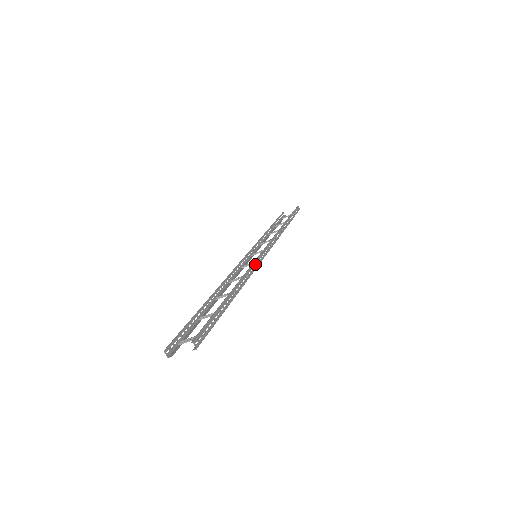
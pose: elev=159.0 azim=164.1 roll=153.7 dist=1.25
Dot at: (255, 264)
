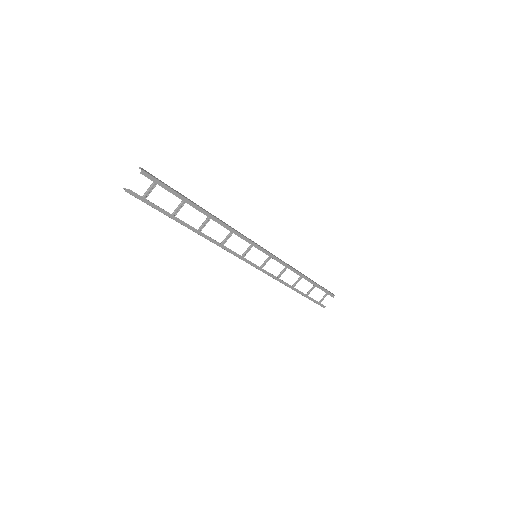
Dot at: (242, 235)
